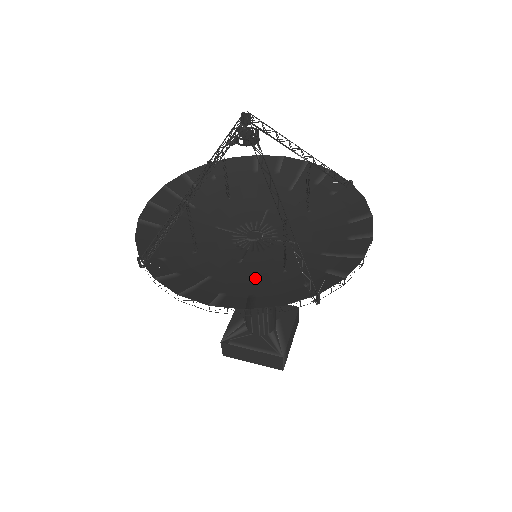
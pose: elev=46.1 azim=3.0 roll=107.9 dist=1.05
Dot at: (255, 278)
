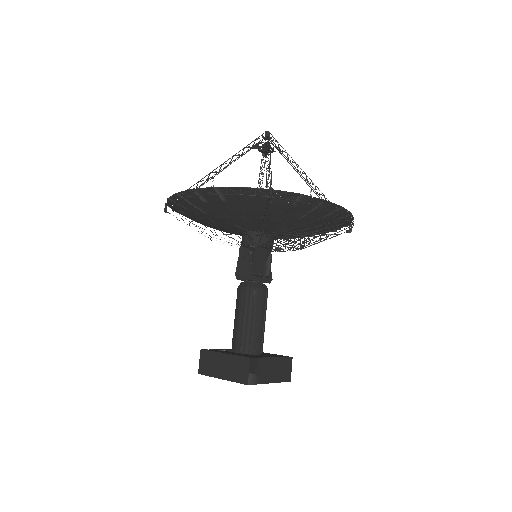
Dot at: (238, 215)
